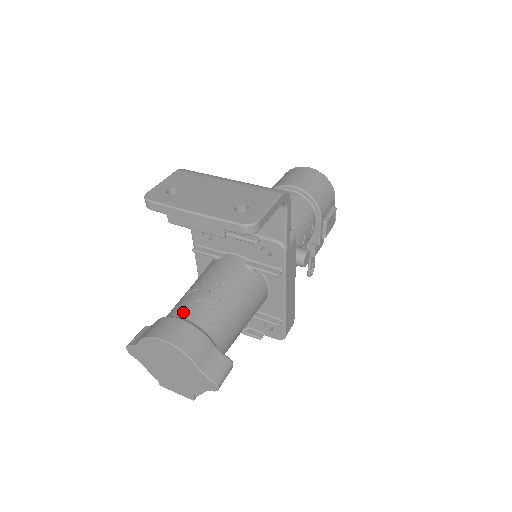
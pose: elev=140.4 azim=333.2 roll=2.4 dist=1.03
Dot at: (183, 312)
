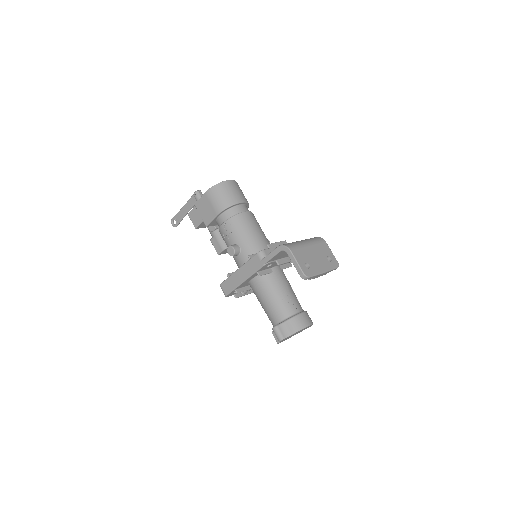
Dot at: (296, 309)
